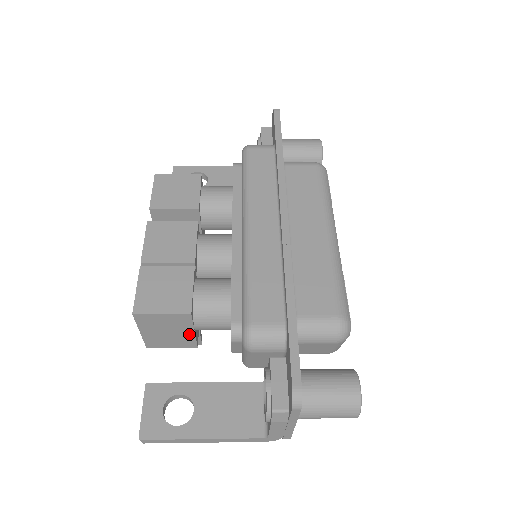
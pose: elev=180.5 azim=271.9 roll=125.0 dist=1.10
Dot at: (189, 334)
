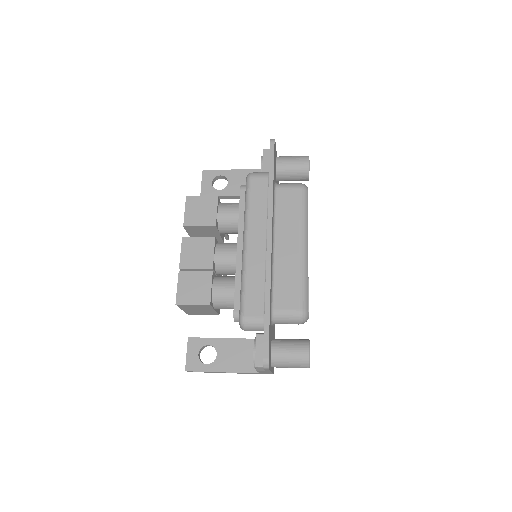
Dot at: (212, 311)
